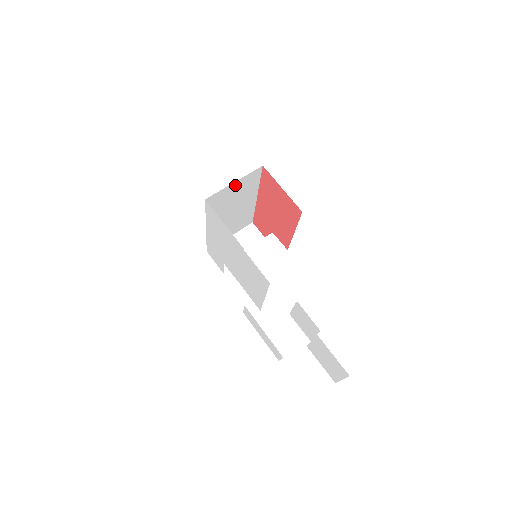
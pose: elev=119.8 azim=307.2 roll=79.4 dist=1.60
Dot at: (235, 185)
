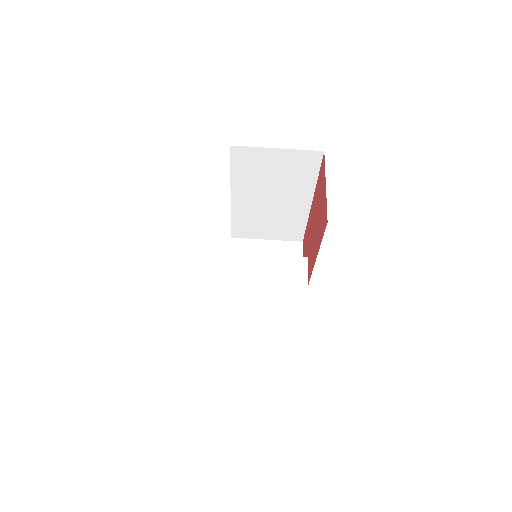
Dot at: (278, 155)
